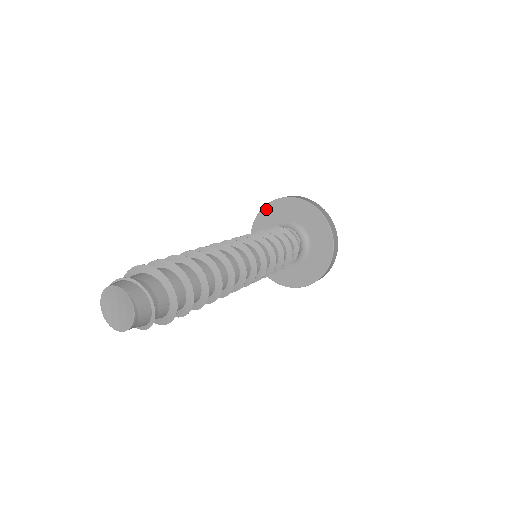
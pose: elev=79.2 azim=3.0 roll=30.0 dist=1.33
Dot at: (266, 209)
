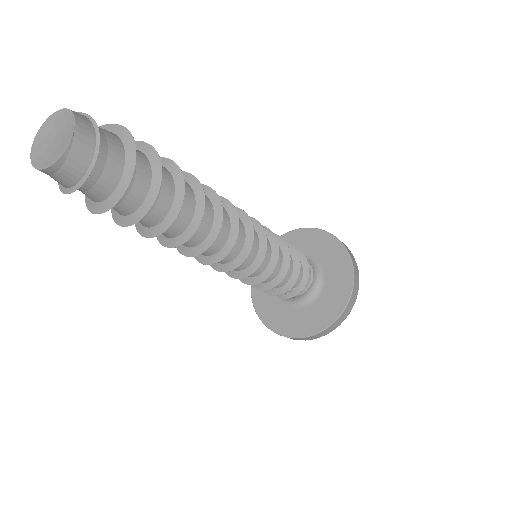
Dot at: (312, 232)
